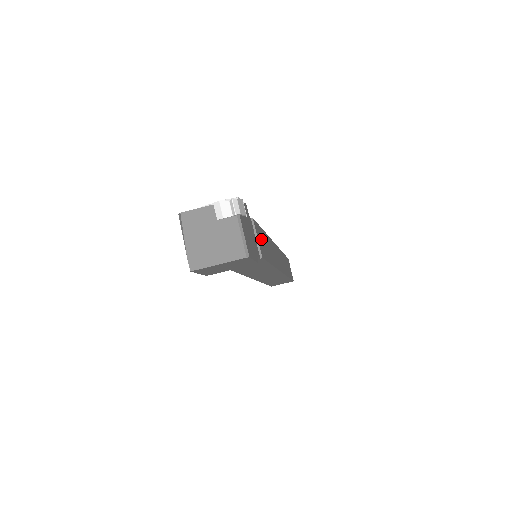
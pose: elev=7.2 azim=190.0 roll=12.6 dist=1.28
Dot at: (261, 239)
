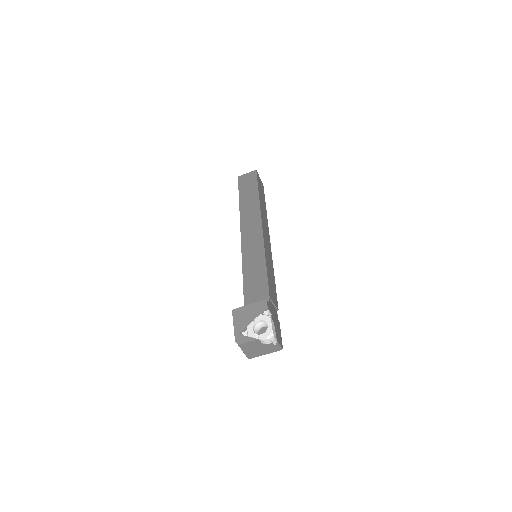
Dot at: (272, 289)
